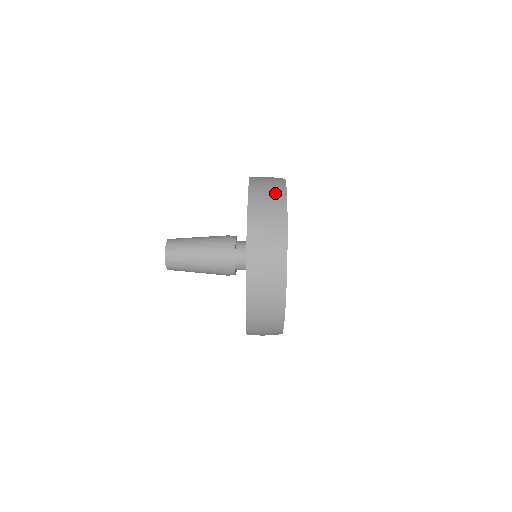
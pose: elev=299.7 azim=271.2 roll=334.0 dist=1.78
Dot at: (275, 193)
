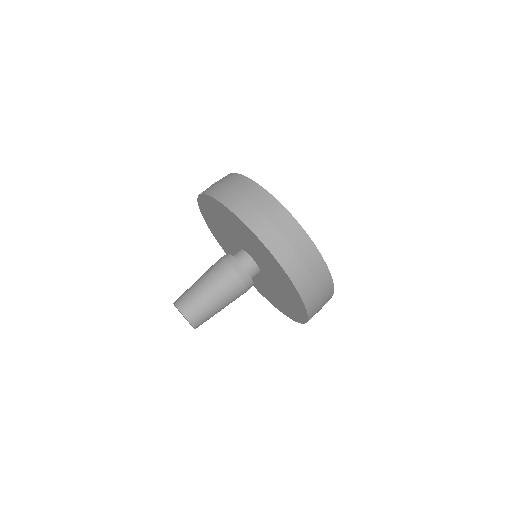
Dot at: (310, 258)
